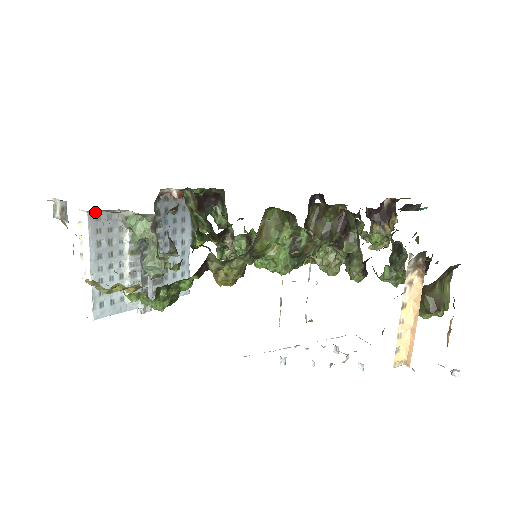
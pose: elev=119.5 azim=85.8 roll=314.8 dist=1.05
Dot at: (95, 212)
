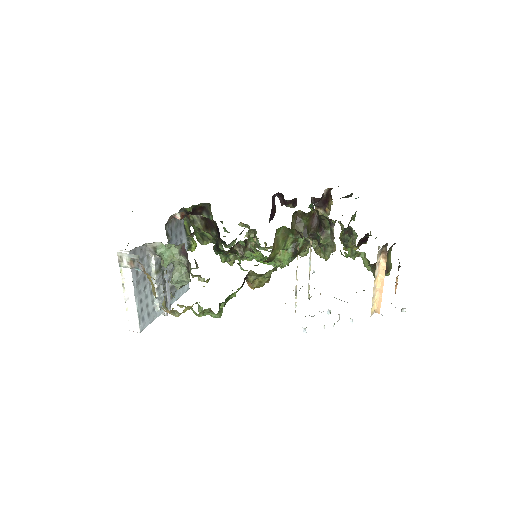
Dot at: (133, 250)
